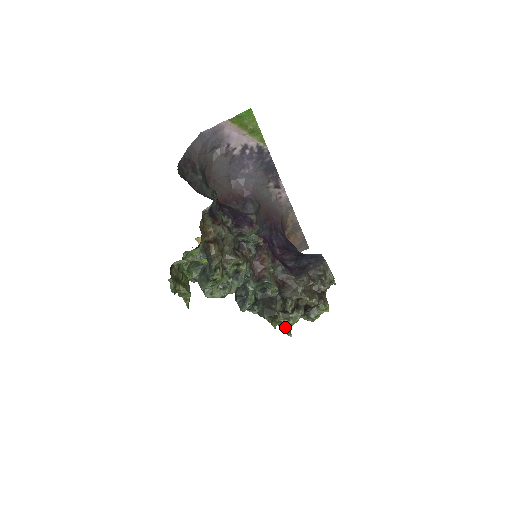
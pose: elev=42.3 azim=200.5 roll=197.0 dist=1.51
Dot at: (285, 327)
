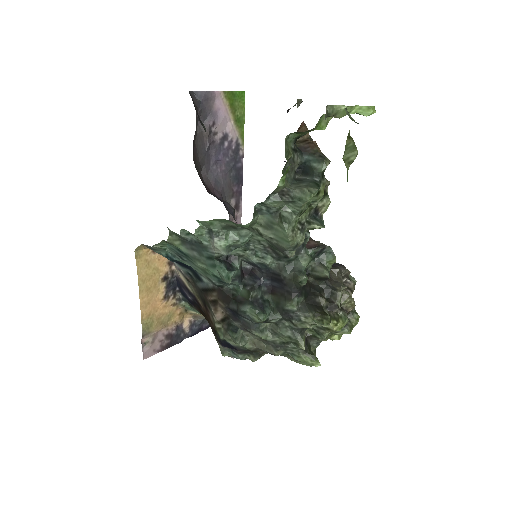
Dot at: (310, 352)
